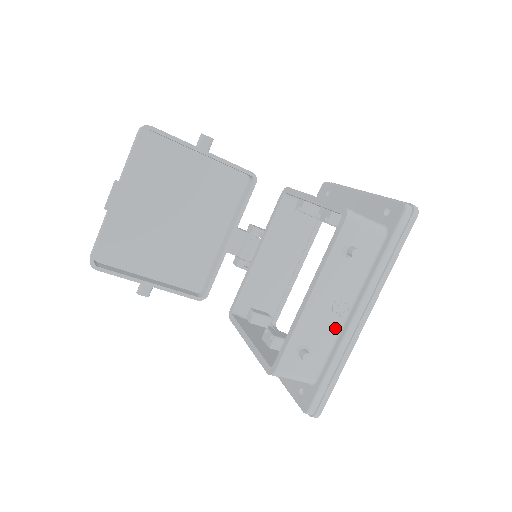
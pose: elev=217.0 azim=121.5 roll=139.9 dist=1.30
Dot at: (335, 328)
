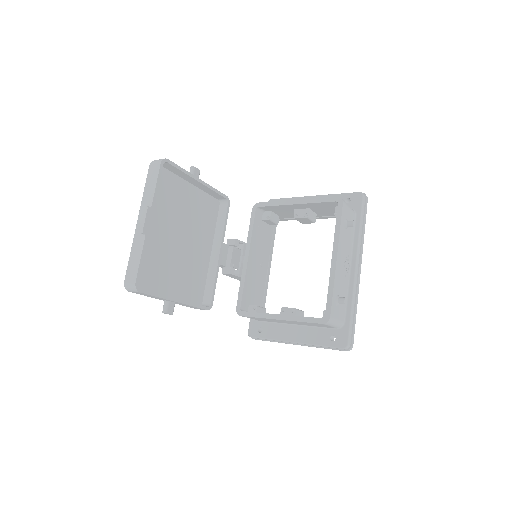
Dot at: (347, 281)
